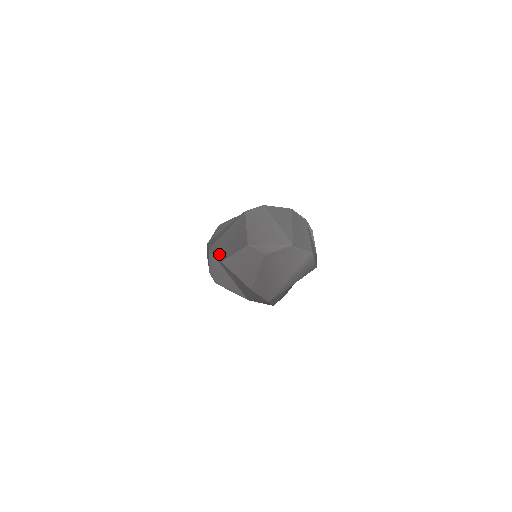
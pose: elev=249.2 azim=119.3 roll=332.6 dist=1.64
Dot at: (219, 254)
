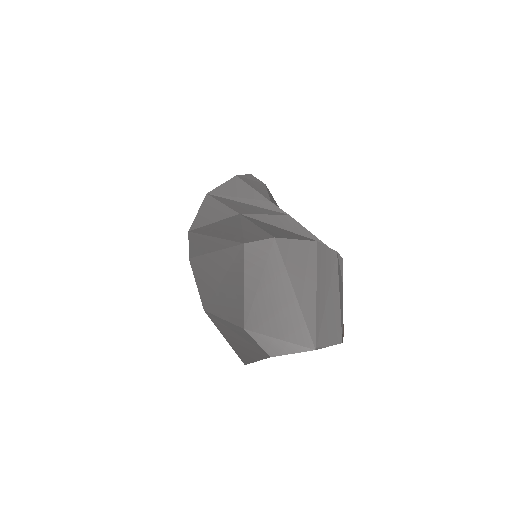
Dot at: (202, 290)
